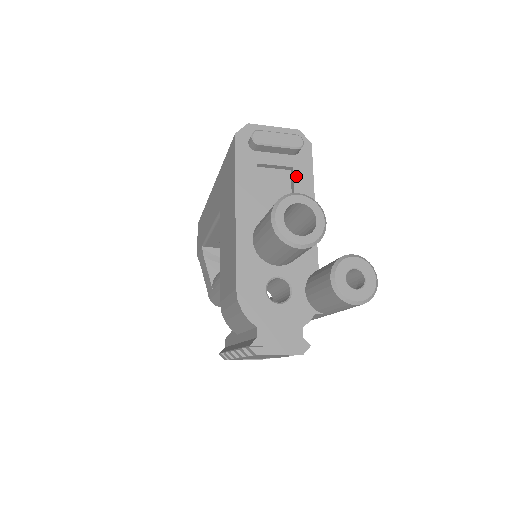
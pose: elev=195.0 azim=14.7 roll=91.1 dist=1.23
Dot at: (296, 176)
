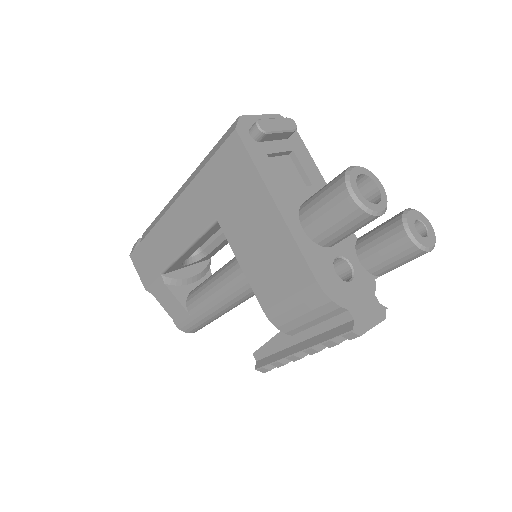
Dot at: (299, 158)
